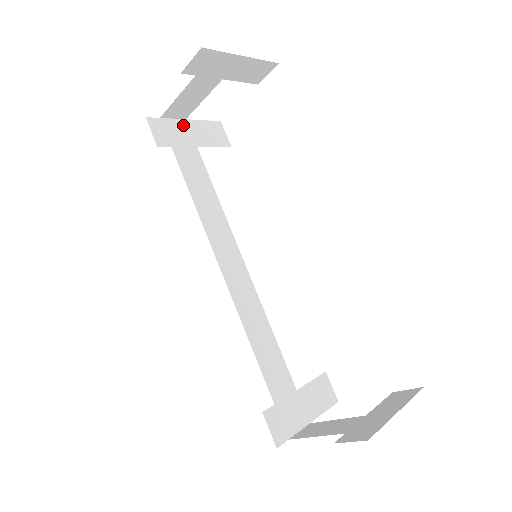
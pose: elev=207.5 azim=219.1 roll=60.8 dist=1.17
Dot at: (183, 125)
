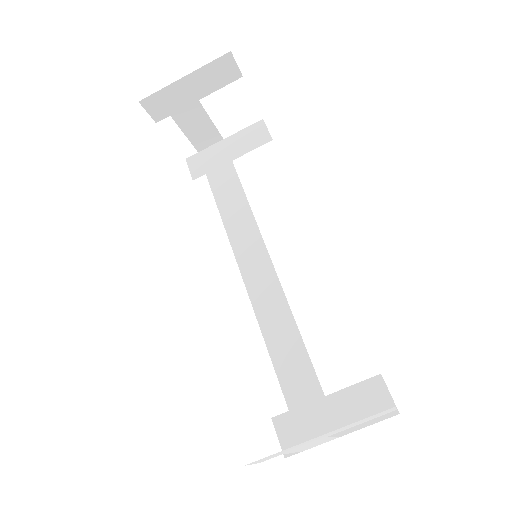
Dot at: (220, 147)
